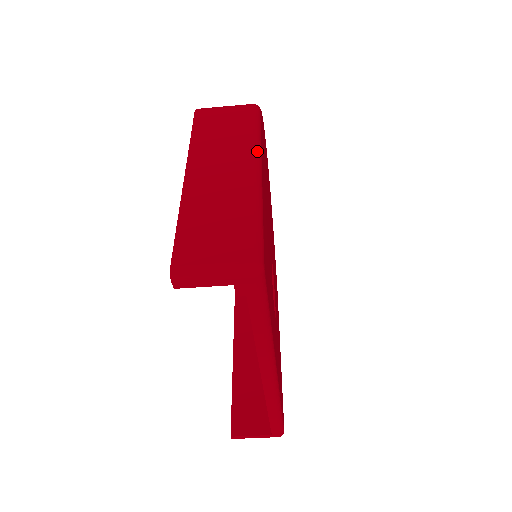
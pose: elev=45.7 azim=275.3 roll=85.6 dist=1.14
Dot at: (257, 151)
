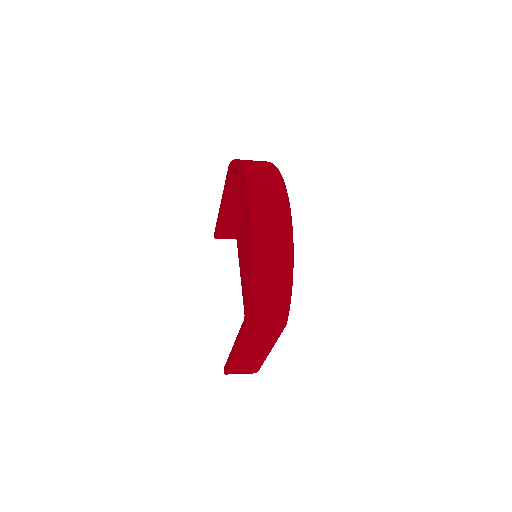
Dot at: occluded
